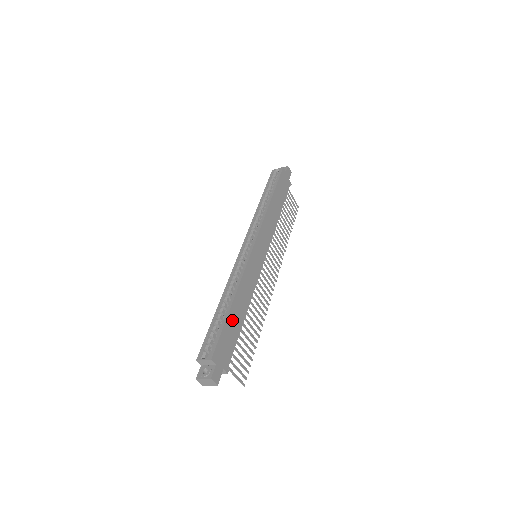
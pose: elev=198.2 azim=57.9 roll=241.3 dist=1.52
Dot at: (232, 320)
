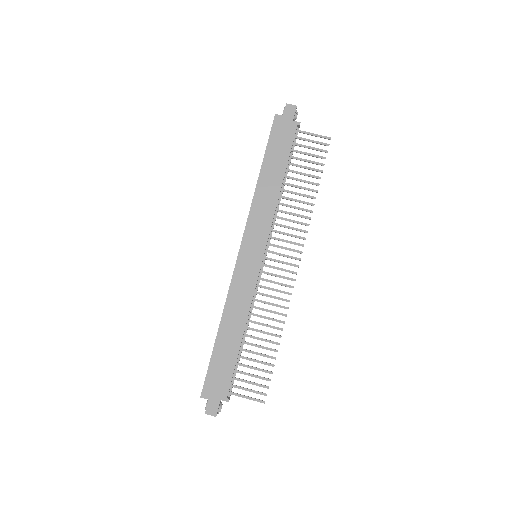
Dot at: (222, 349)
